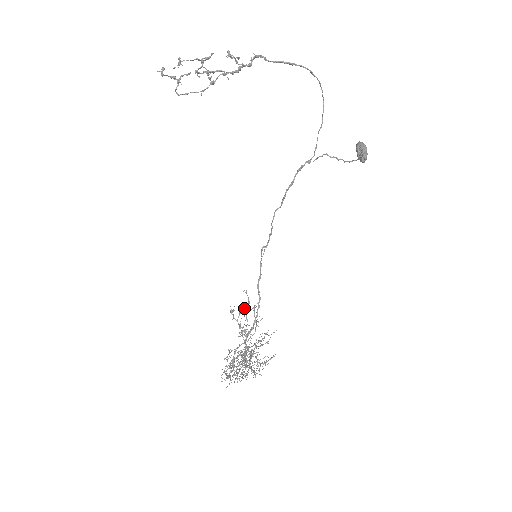
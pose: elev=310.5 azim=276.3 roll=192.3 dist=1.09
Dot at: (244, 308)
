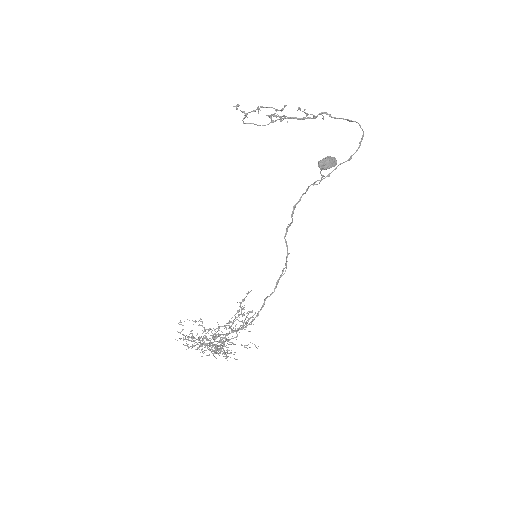
Dot at: occluded
